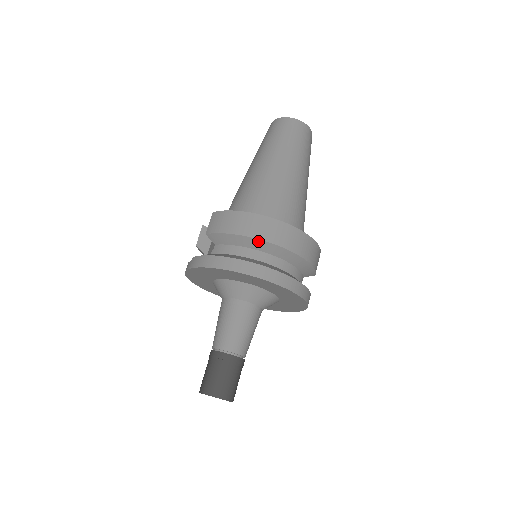
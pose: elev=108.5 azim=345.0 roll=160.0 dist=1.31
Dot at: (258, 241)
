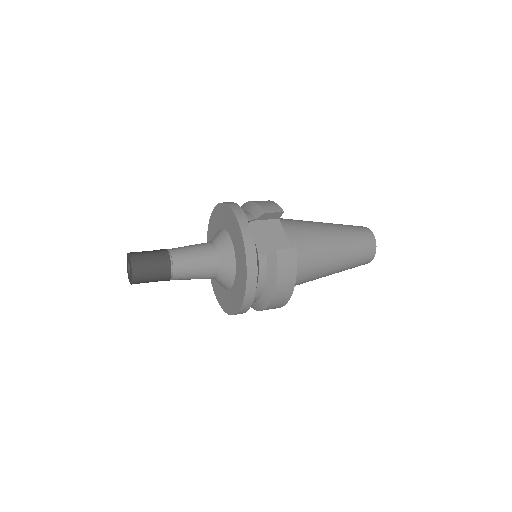
Dot at: occluded
